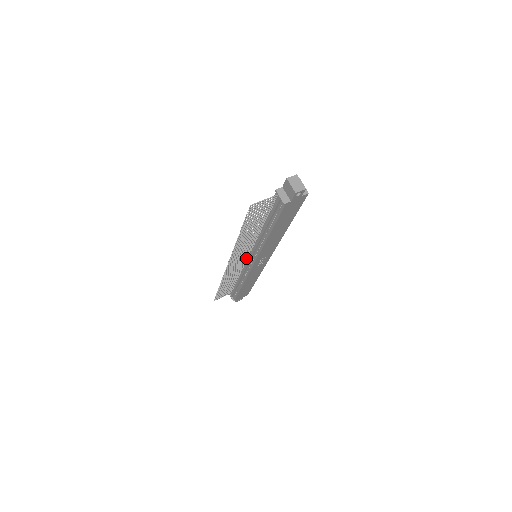
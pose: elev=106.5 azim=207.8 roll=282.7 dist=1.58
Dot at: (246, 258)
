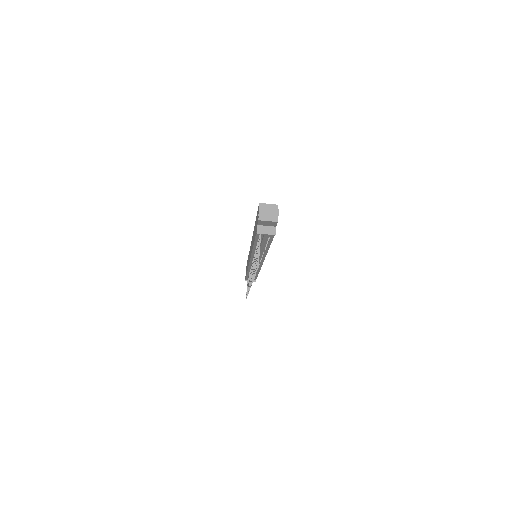
Dot at: occluded
